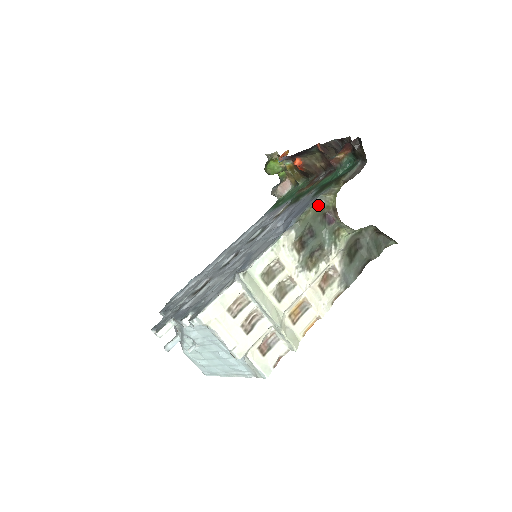
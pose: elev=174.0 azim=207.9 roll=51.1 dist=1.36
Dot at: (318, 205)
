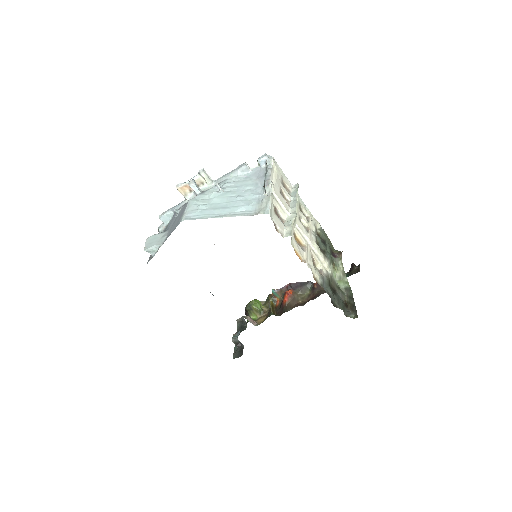
Dot at: occluded
